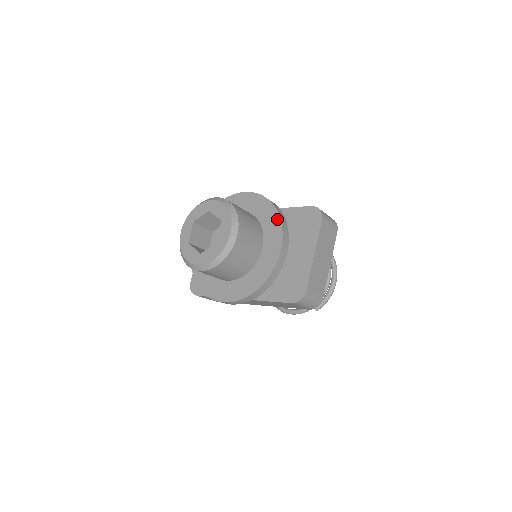
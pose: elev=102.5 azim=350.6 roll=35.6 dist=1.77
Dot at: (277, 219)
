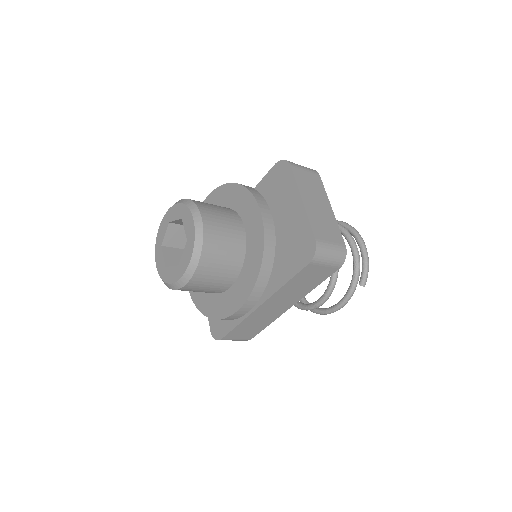
Dot at: (243, 191)
